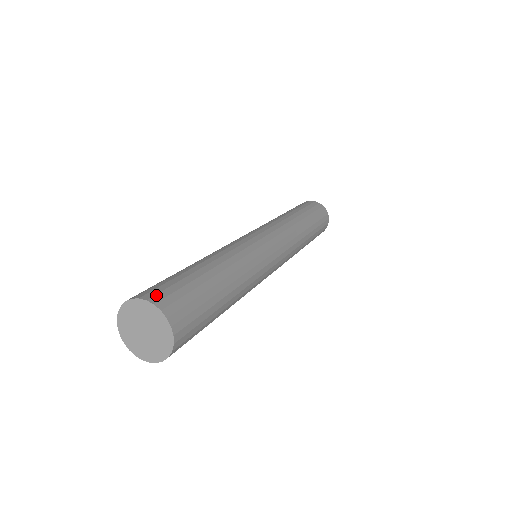
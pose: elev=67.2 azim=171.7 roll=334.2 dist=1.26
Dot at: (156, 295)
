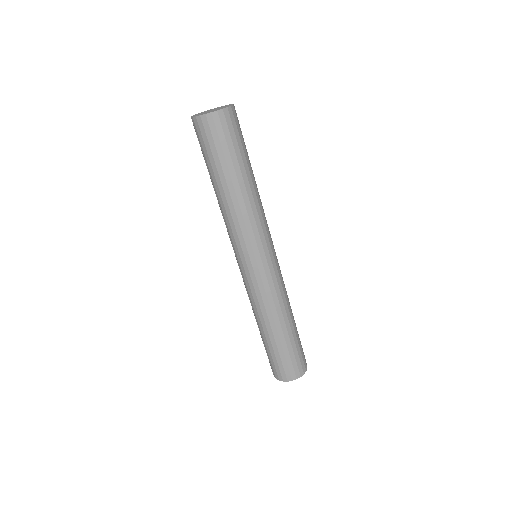
Dot at: (236, 113)
